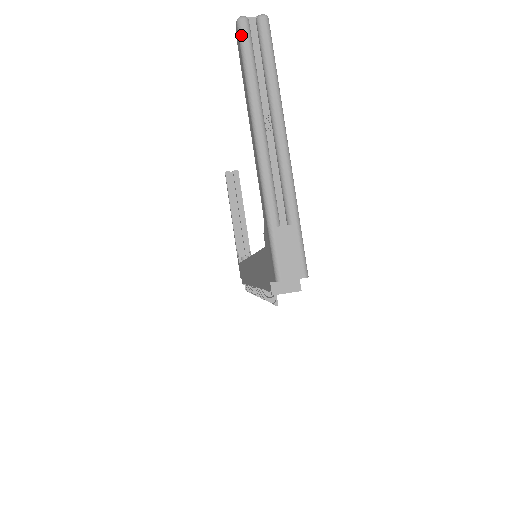
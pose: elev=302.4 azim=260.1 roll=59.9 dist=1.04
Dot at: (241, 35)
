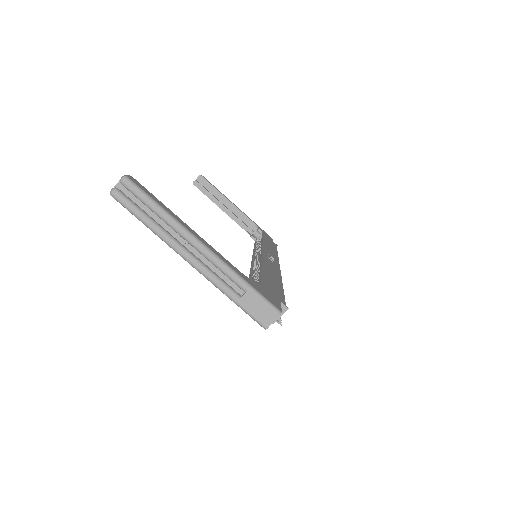
Dot at: (121, 203)
